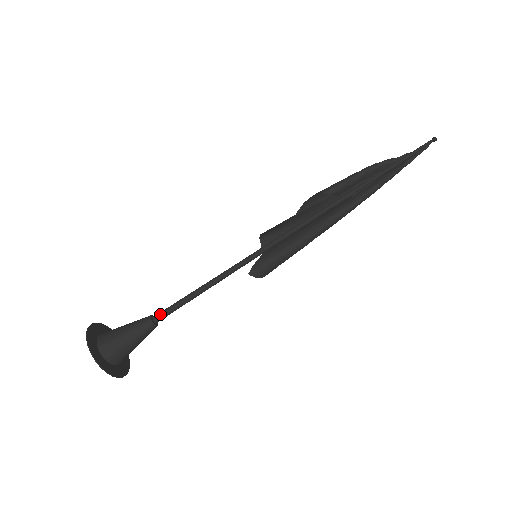
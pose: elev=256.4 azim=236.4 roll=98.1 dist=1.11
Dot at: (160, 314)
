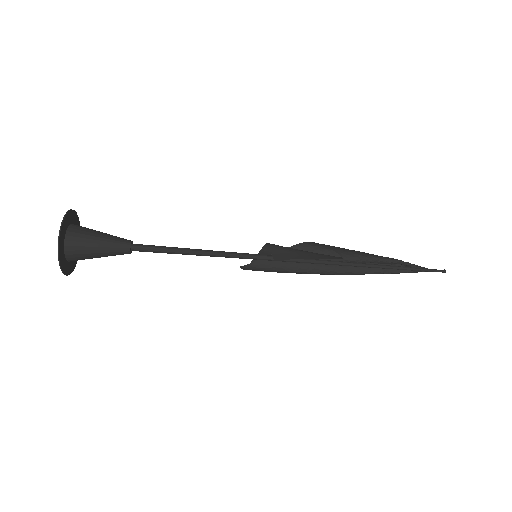
Dot at: (141, 249)
